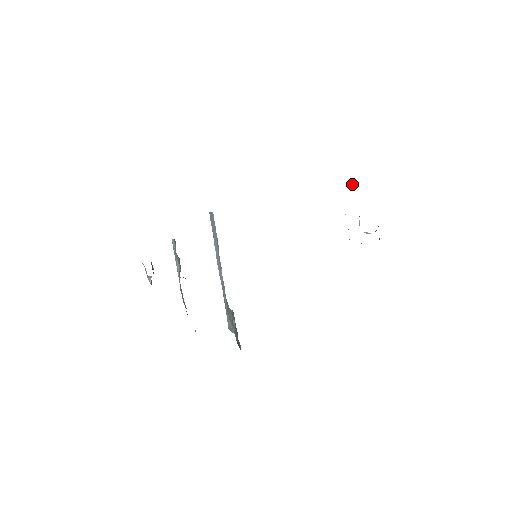
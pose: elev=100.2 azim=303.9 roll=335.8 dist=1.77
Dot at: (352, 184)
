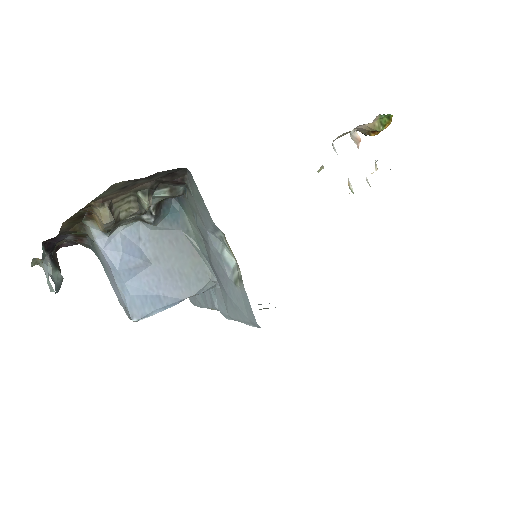
Dot at: (318, 171)
